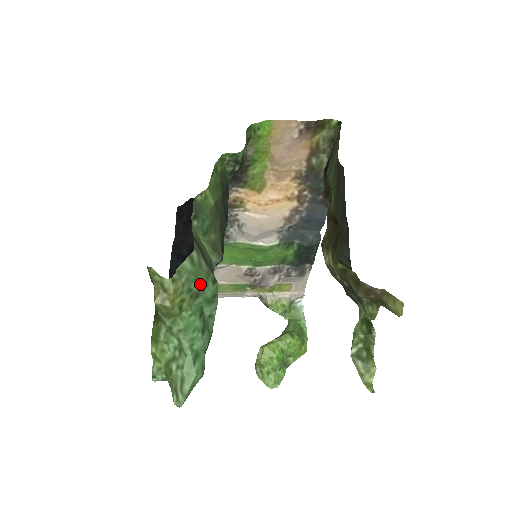
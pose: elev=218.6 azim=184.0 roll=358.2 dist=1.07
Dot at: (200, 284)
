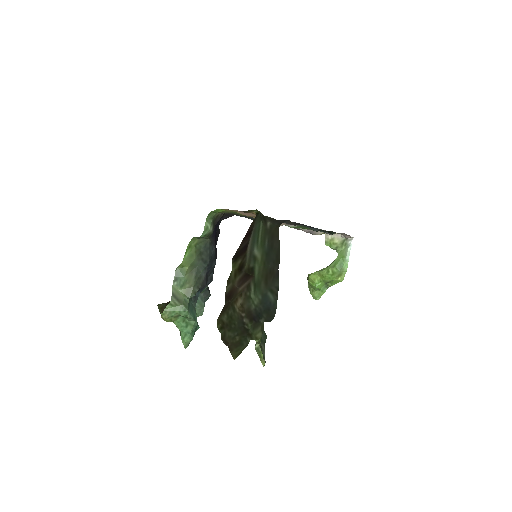
Dot at: (177, 313)
